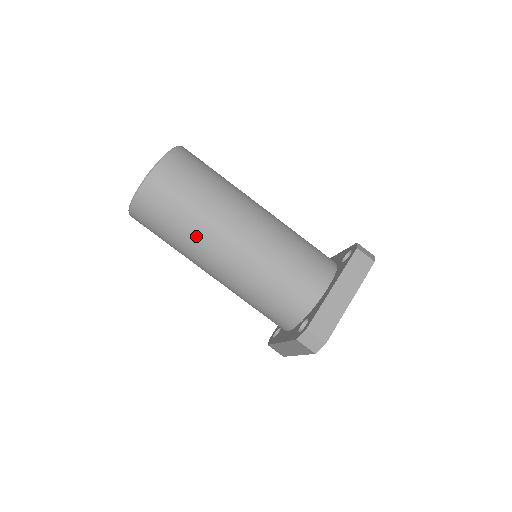
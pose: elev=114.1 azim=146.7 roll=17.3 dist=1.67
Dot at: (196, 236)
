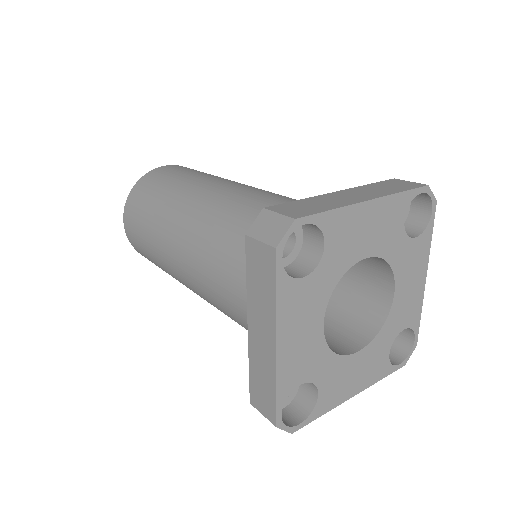
Dot at: (171, 202)
